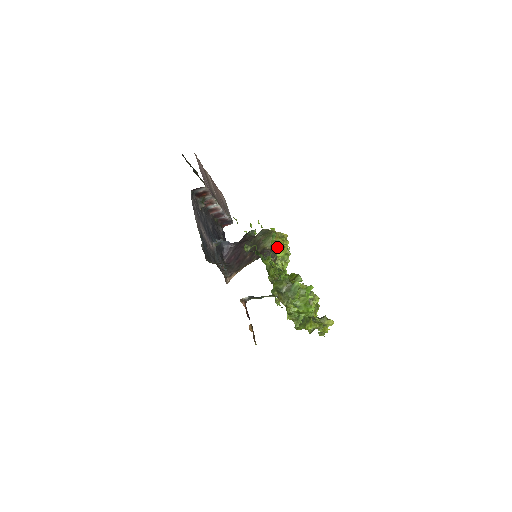
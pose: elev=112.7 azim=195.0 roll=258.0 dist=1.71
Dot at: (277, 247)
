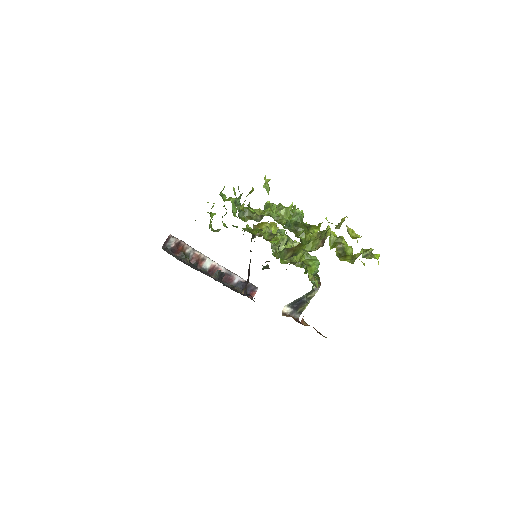
Dot at: (231, 199)
